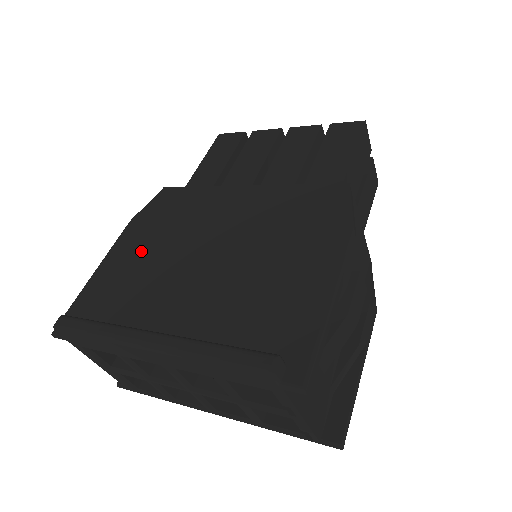
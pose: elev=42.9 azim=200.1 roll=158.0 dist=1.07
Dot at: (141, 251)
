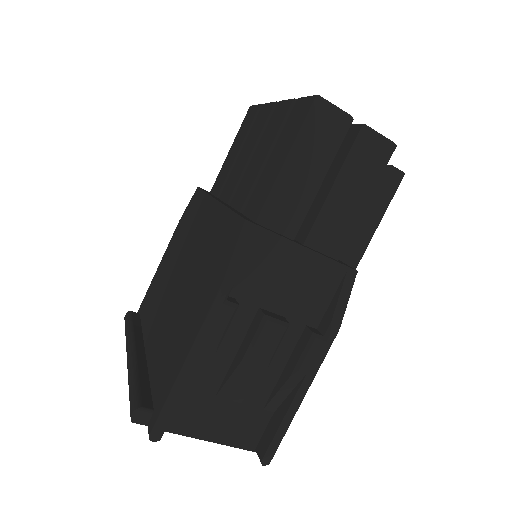
Dot at: (169, 259)
